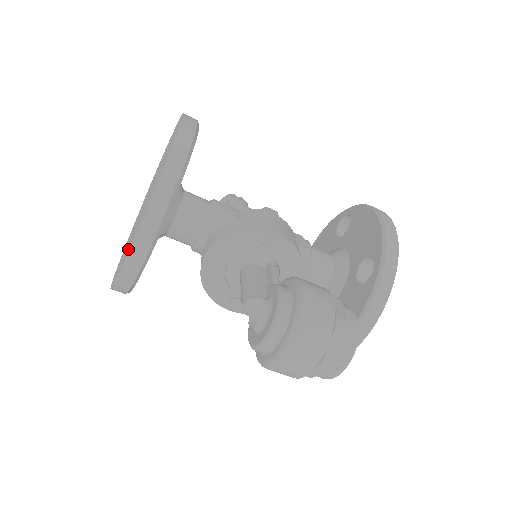
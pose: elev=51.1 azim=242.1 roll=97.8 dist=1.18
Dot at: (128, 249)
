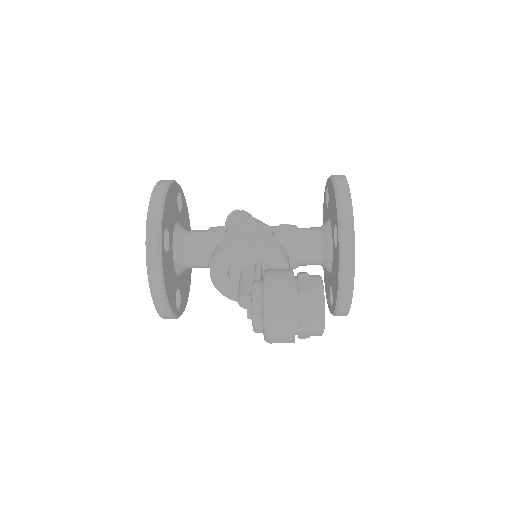
Dot at: occluded
